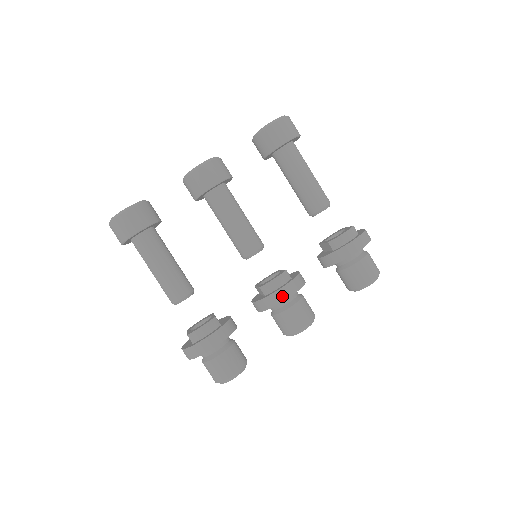
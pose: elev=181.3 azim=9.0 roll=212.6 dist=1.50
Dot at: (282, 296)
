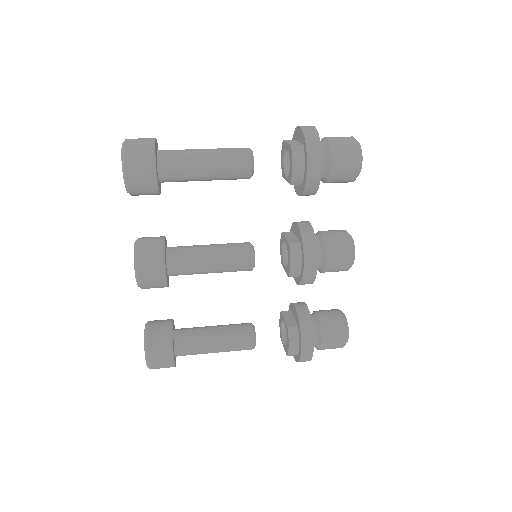
Dot at: (312, 269)
